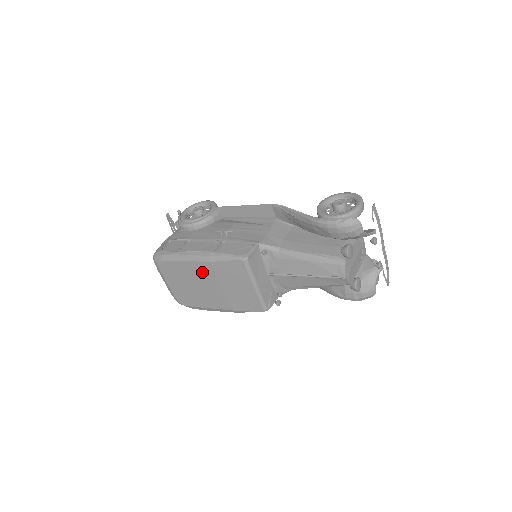
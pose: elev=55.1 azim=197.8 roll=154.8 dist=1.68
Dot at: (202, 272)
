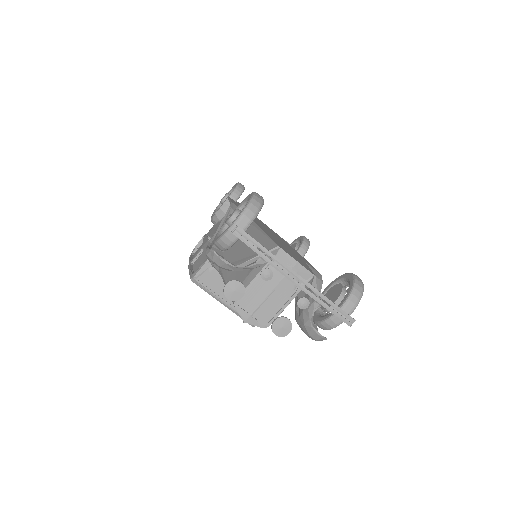
Dot at: occluded
